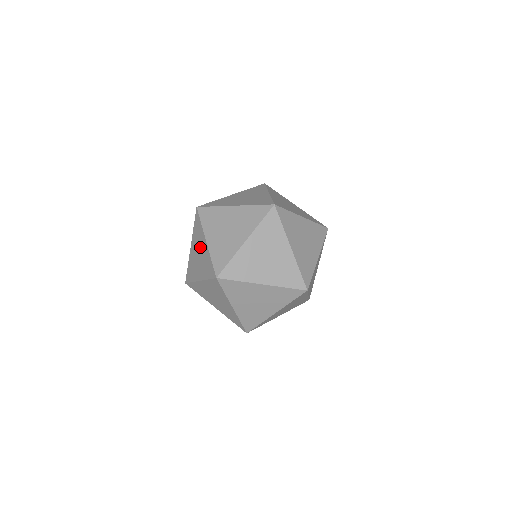
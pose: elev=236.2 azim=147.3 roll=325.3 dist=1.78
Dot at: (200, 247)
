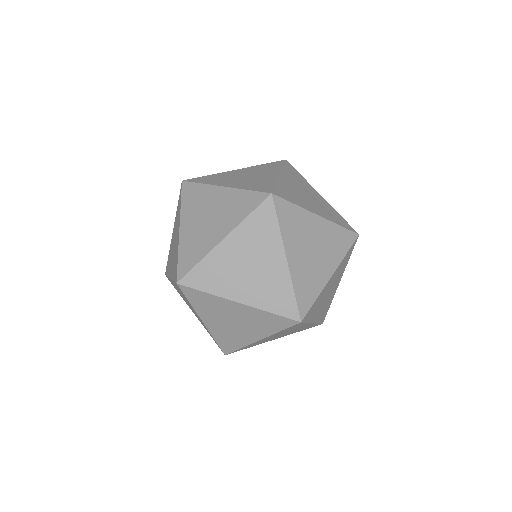
Dot at: (210, 204)
